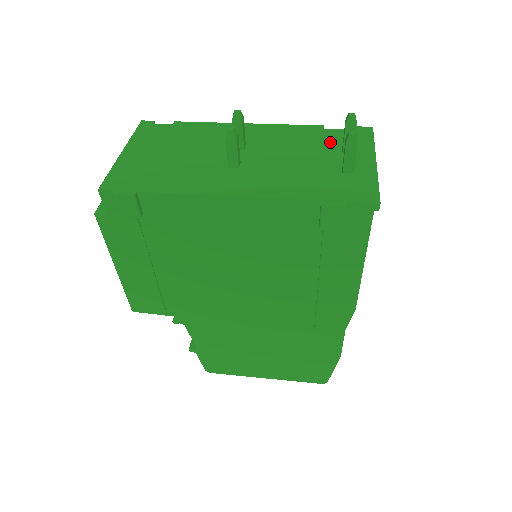
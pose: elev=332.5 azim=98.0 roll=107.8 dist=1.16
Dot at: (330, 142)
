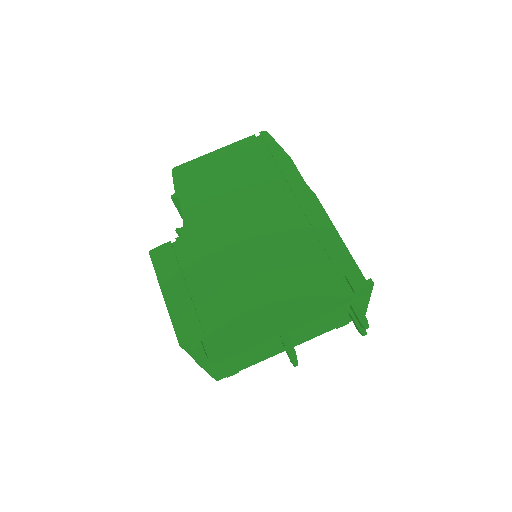
Dot at: (343, 306)
